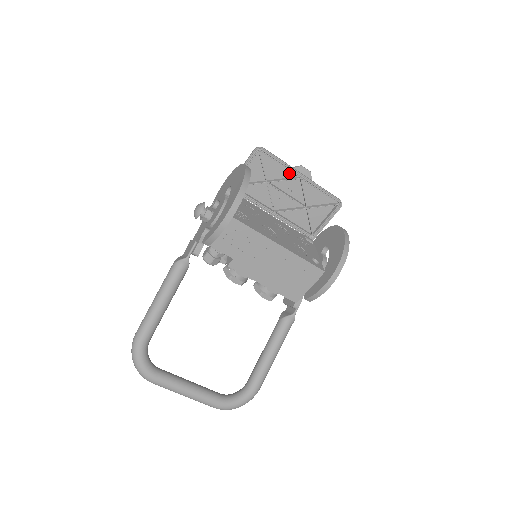
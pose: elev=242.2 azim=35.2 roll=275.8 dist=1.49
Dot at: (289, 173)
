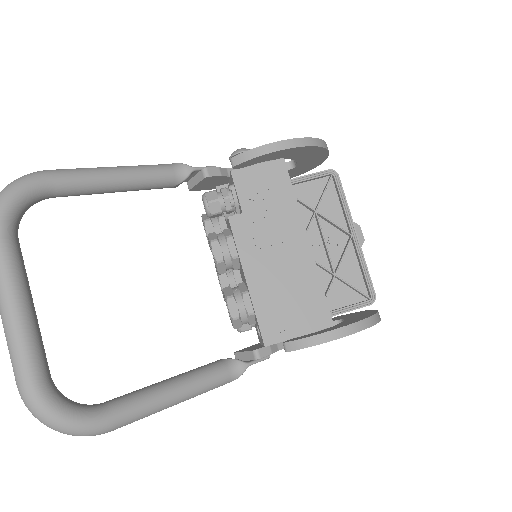
Dot at: (342, 223)
